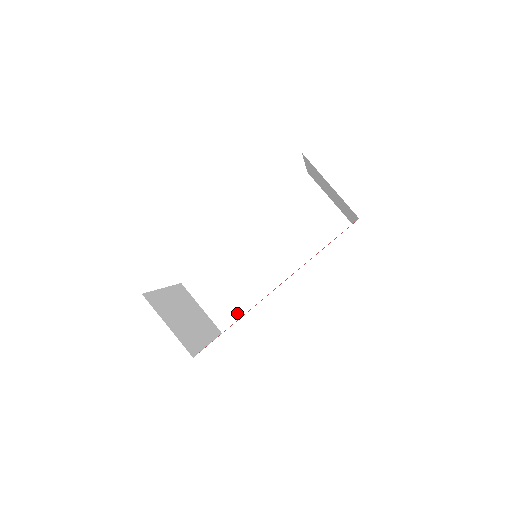
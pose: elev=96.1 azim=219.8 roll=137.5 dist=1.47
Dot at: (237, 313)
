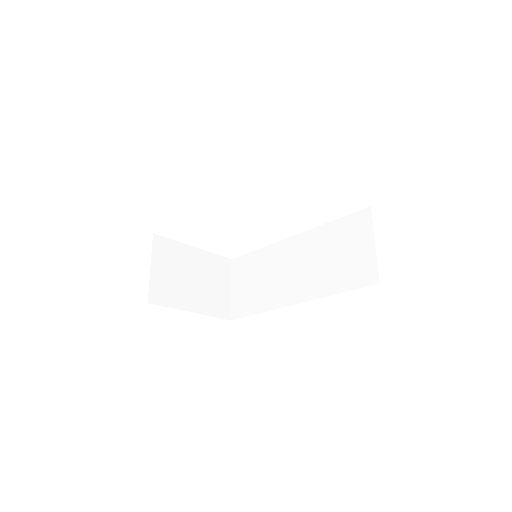
Dot at: (248, 310)
